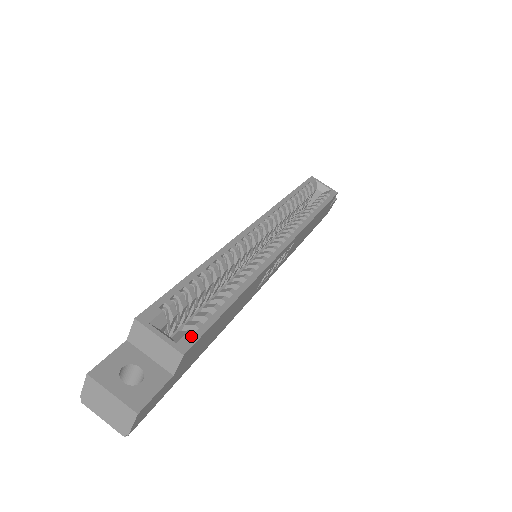
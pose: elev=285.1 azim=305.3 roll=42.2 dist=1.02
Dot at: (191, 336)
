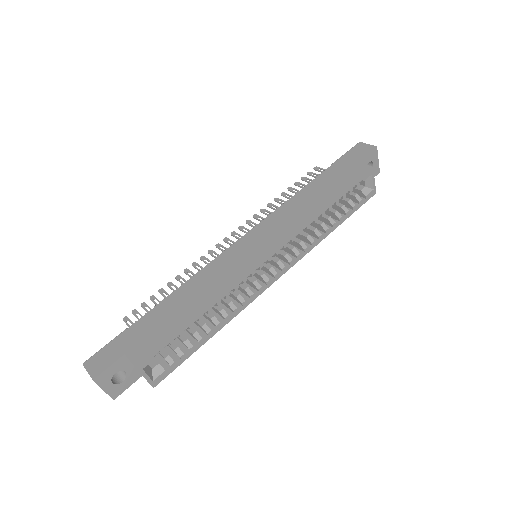
Dot at: (164, 375)
